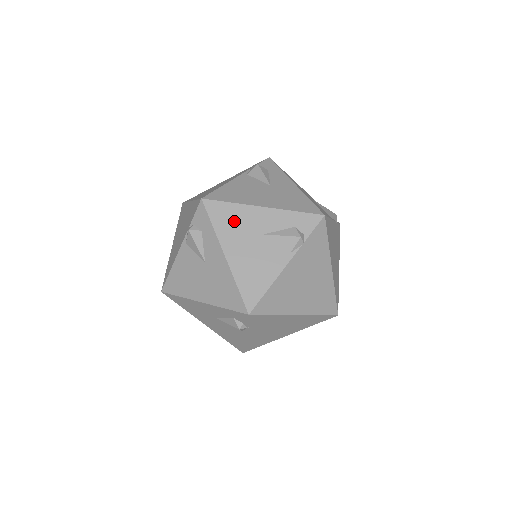
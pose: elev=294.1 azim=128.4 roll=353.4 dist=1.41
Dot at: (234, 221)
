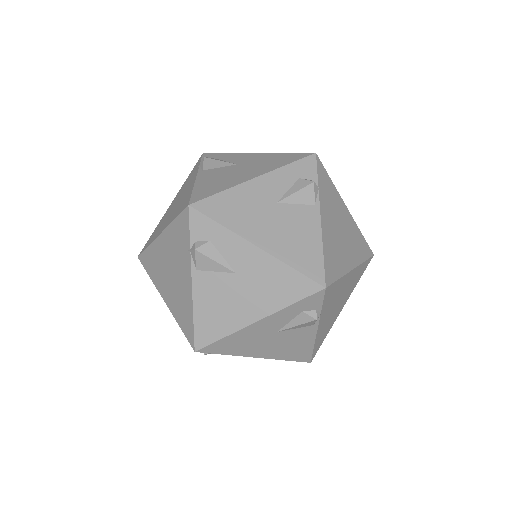
Dot at: (239, 207)
